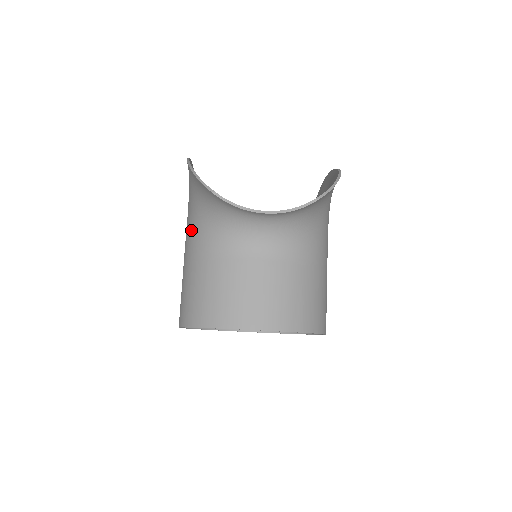
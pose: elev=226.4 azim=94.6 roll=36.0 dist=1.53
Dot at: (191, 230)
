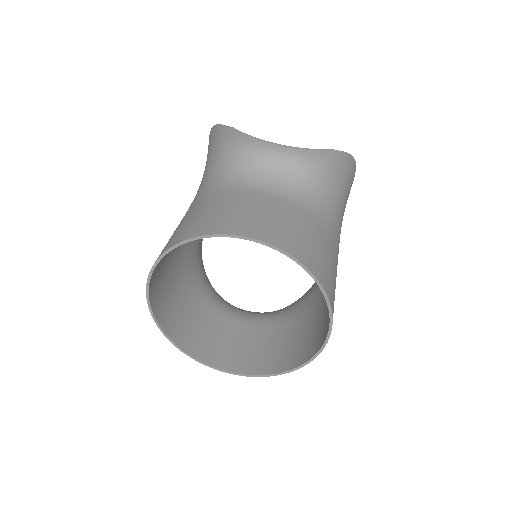
Dot at: (194, 198)
